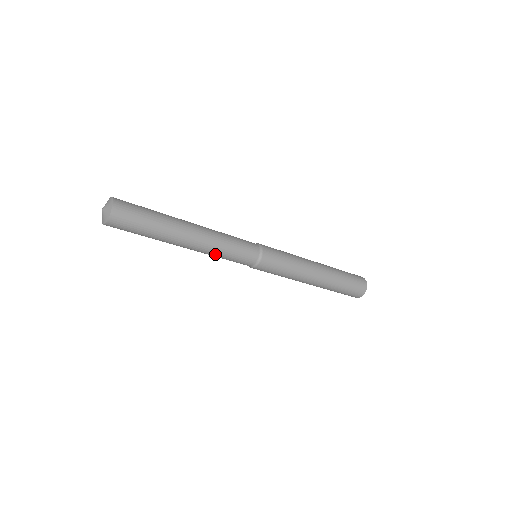
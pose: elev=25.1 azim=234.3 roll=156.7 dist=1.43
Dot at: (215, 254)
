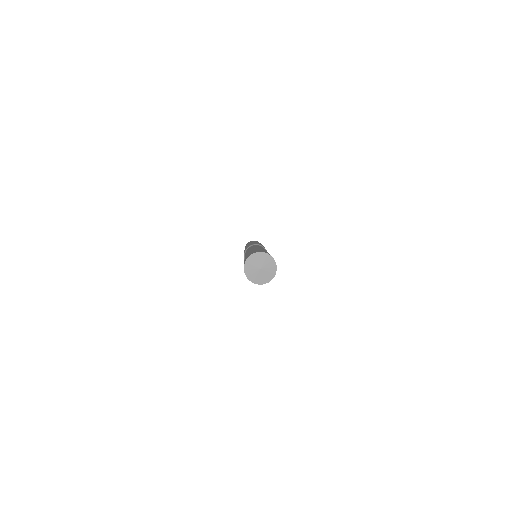
Dot at: occluded
